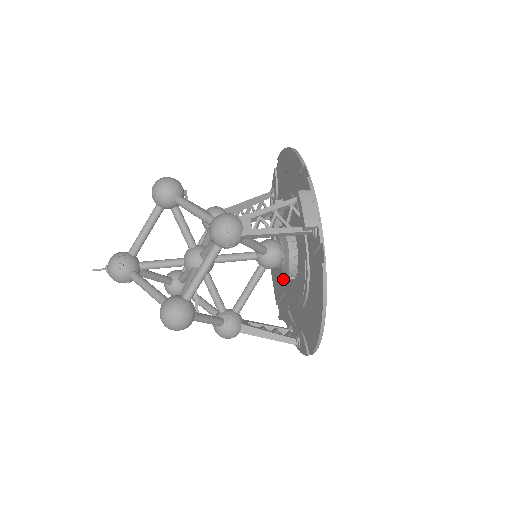
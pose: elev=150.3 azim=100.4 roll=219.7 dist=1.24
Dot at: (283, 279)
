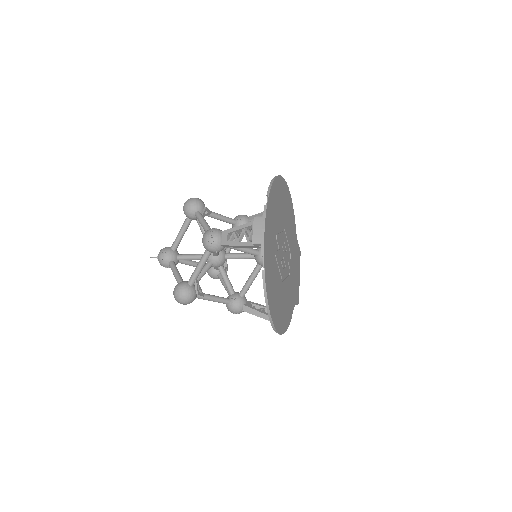
Dot at: occluded
